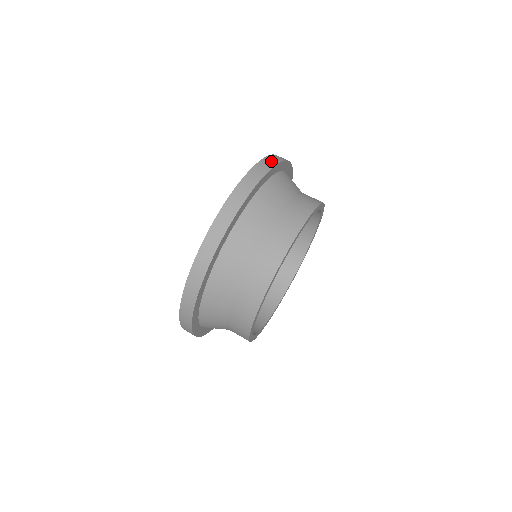
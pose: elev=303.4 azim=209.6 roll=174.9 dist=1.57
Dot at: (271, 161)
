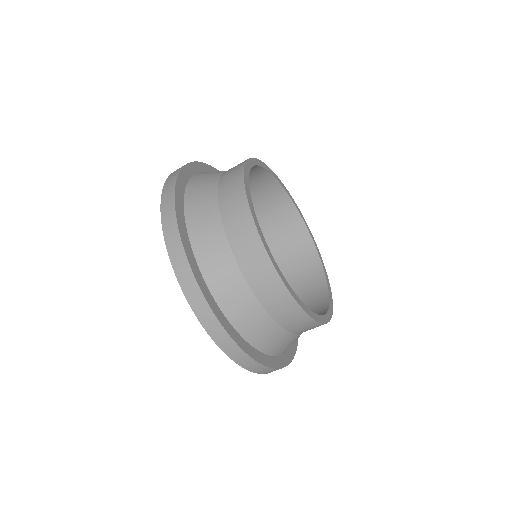
Dot at: (168, 214)
